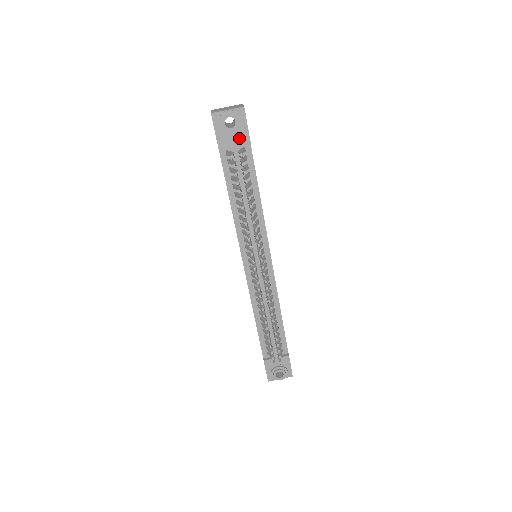
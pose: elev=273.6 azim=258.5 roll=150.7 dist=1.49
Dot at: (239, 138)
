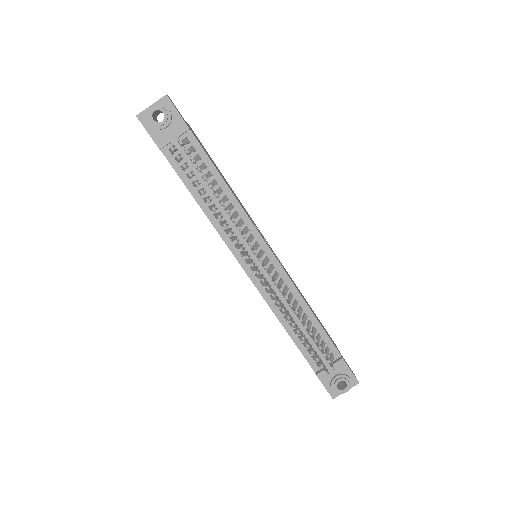
Dot at: (176, 130)
